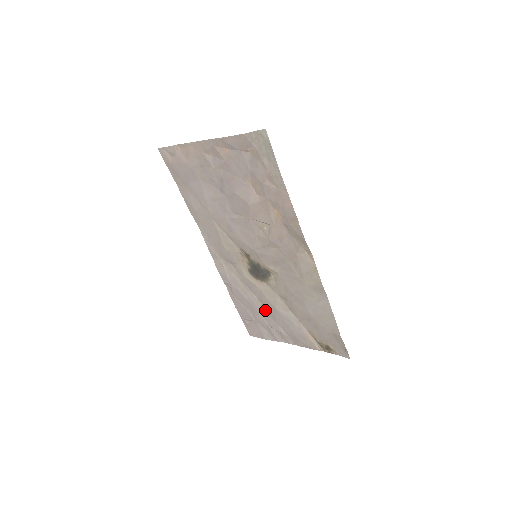
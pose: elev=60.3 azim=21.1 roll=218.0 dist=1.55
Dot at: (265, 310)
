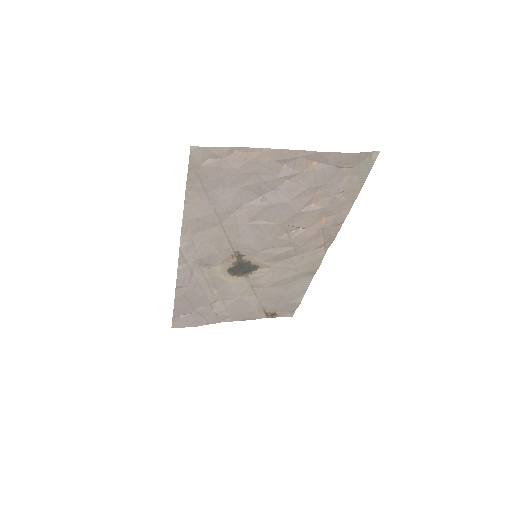
Dot at: (218, 301)
